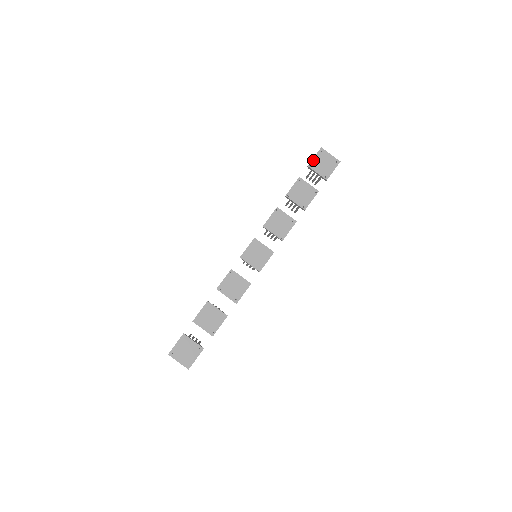
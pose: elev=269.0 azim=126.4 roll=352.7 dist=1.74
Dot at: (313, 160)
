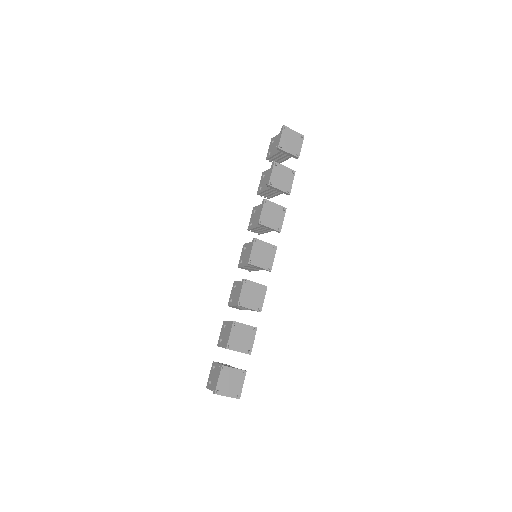
Dot at: (281, 140)
